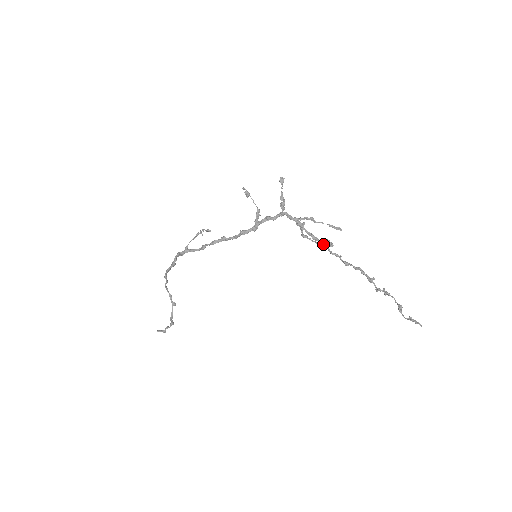
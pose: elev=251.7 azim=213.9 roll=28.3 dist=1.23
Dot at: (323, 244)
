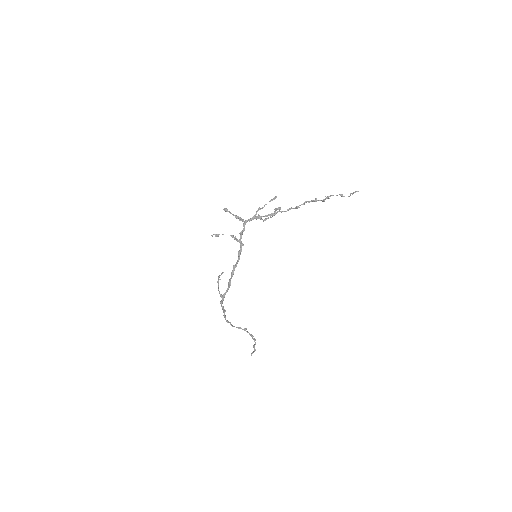
Dot at: occluded
